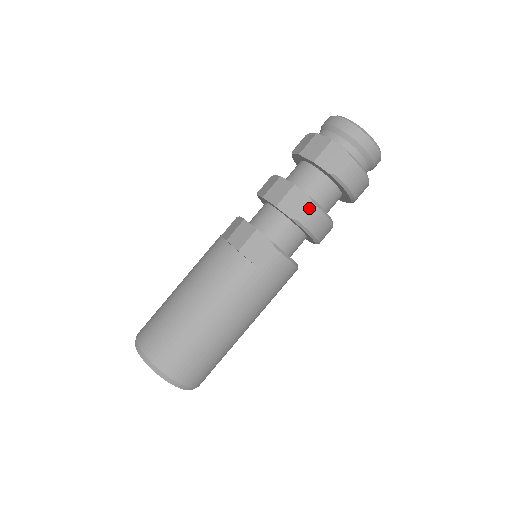
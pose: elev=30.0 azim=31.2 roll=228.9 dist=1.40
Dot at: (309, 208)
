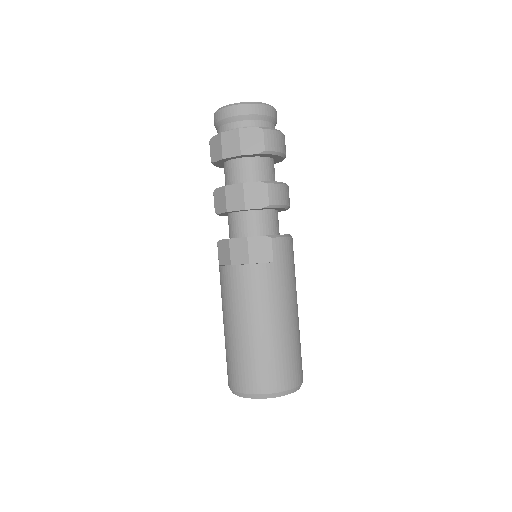
Dot at: (269, 190)
